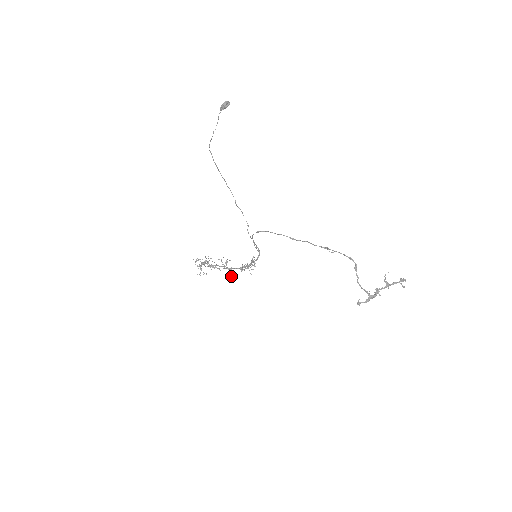
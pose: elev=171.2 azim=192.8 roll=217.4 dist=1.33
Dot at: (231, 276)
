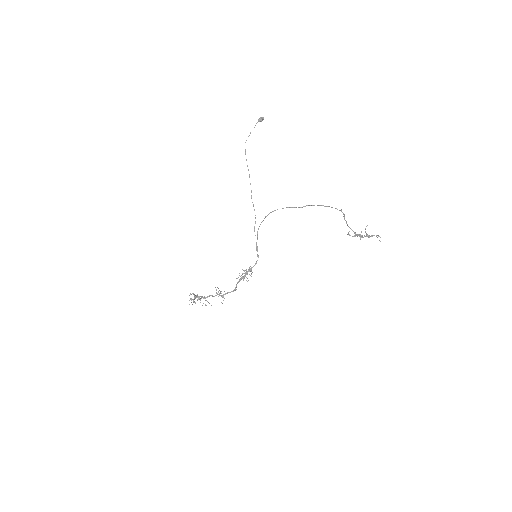
Dot at: (222, 303)
